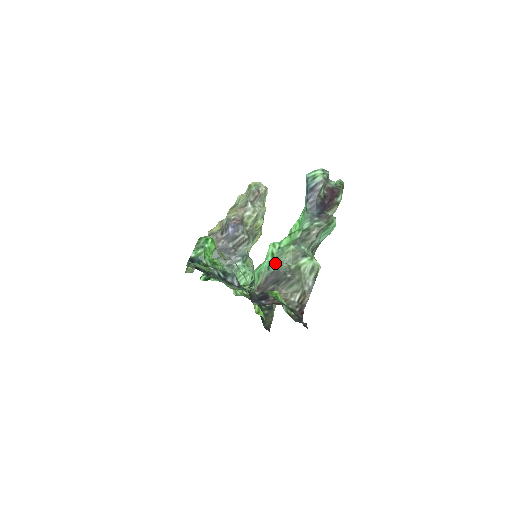
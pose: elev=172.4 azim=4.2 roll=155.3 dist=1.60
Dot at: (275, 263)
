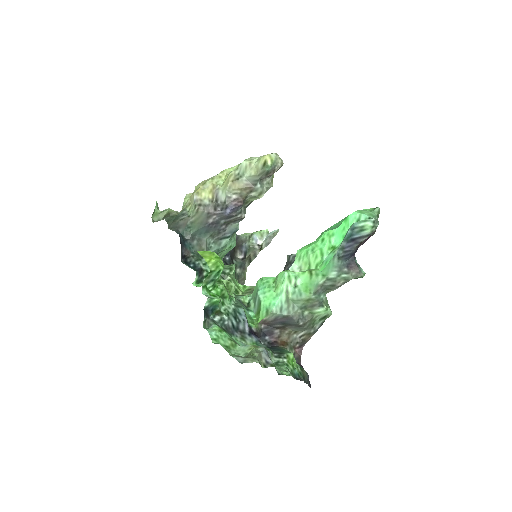
Dot at: (290, 307)
